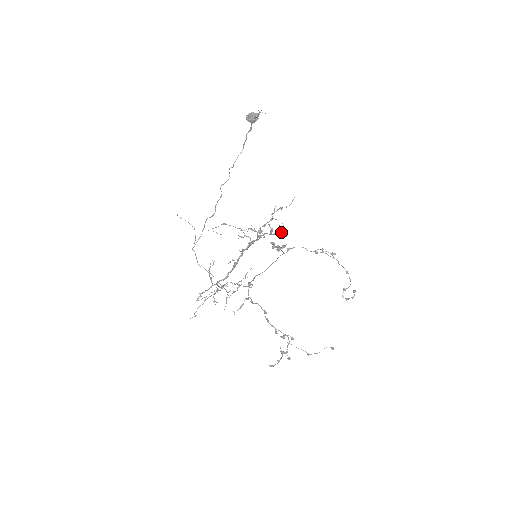
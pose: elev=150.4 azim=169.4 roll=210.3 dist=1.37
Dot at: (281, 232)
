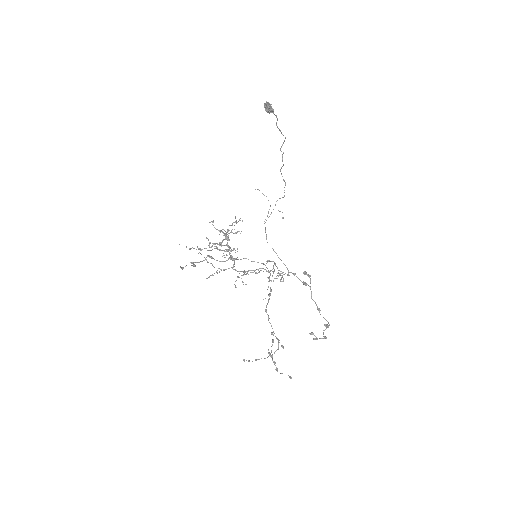
Dot at: occluded
